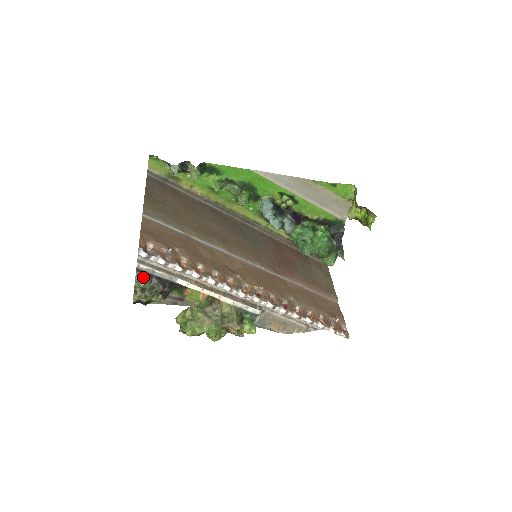
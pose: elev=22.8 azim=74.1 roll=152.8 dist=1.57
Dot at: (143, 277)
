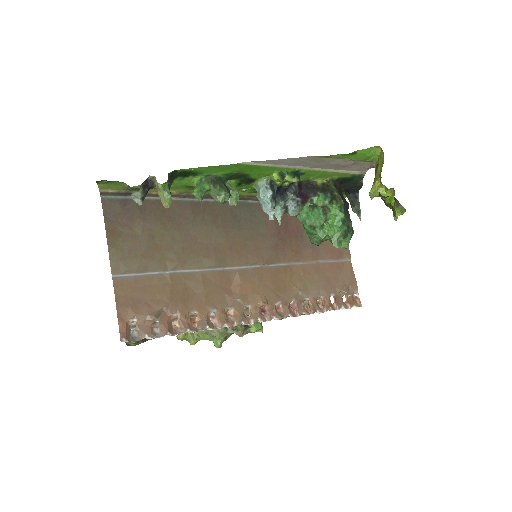
Dot at: occluded
